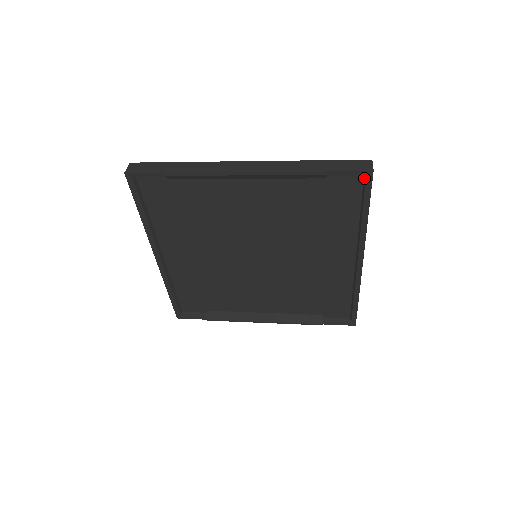
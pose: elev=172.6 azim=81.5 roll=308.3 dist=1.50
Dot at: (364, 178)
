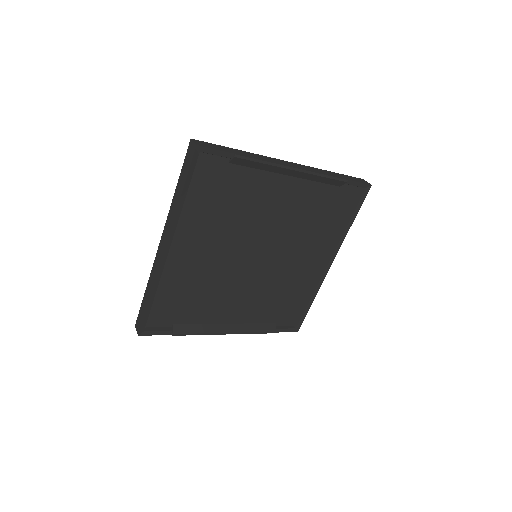
Dot at: (361, 191)
